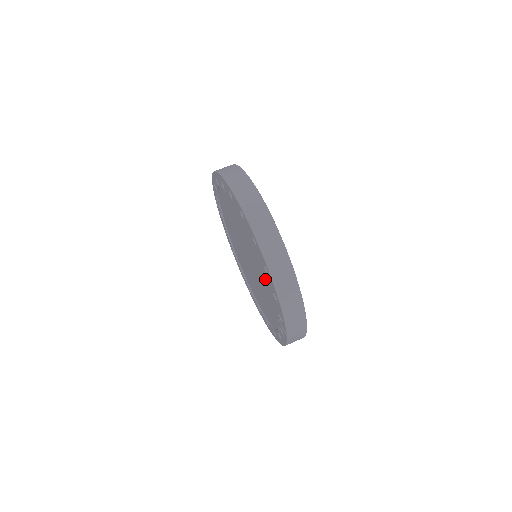
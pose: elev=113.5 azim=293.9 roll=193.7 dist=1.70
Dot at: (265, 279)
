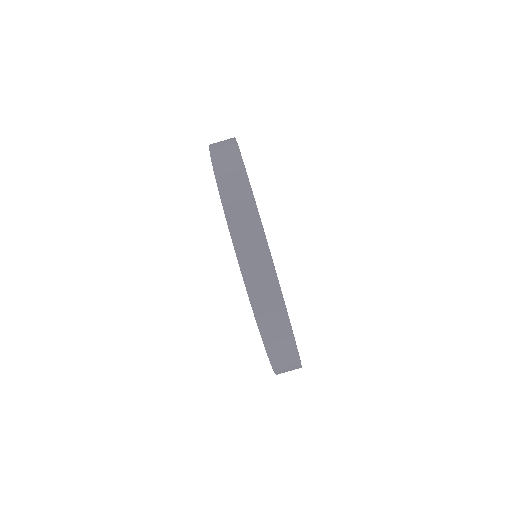
Dot at: occluded
